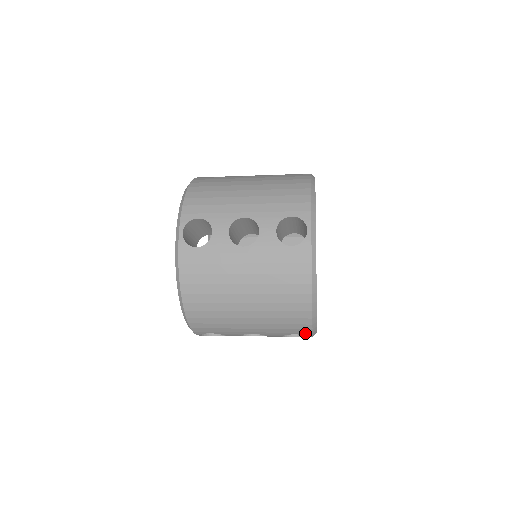
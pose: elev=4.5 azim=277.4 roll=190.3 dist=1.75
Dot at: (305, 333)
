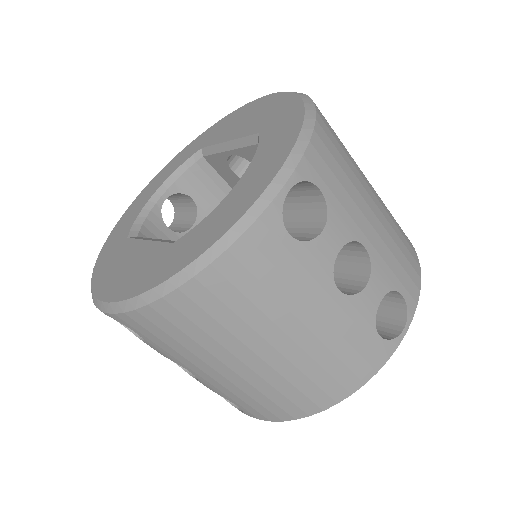
Dot at: (411, 300)
